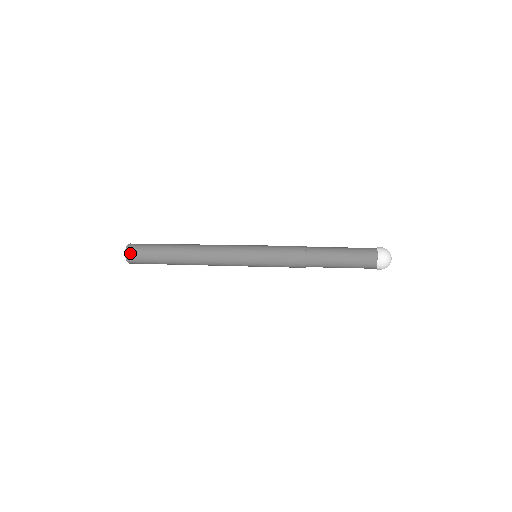
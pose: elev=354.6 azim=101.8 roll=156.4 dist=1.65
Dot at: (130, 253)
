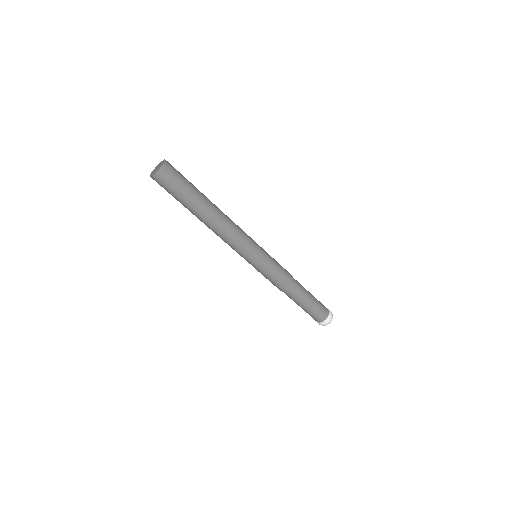
Dot at: (166, 171)
